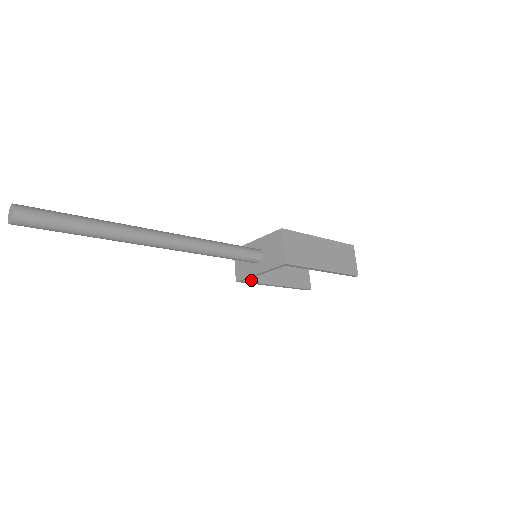
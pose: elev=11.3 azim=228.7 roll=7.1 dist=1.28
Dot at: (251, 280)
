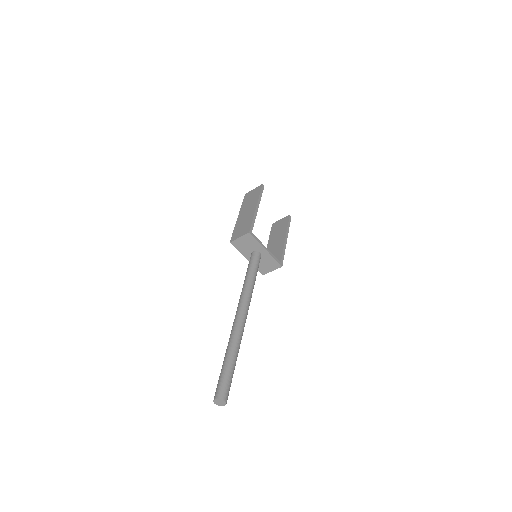
Dot at: occluded
